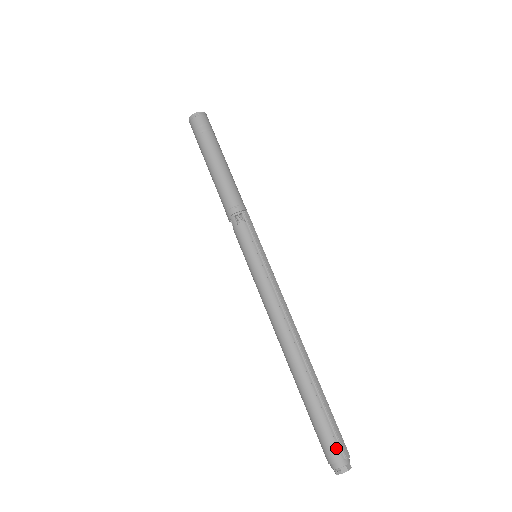
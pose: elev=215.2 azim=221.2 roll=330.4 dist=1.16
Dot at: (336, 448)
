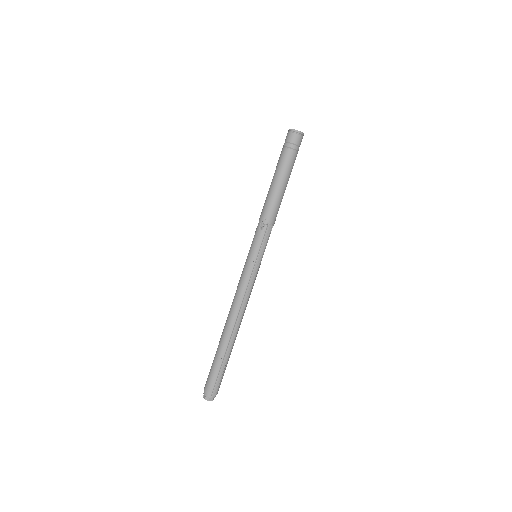
Dot at: (211, 387)
